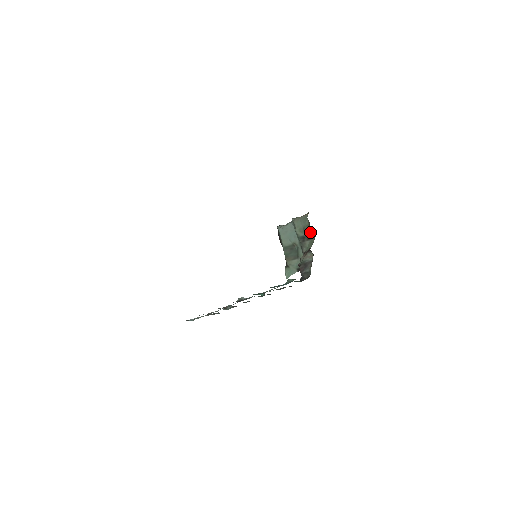
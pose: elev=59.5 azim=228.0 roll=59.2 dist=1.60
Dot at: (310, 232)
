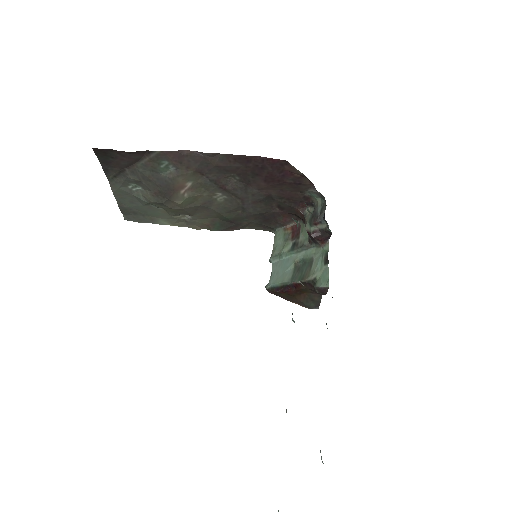
Dot at: (292, 231)
